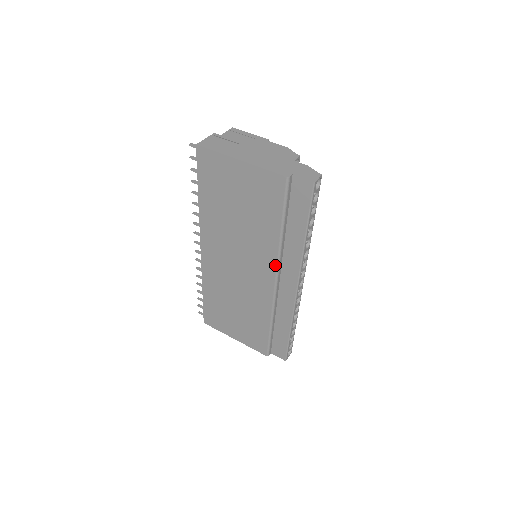
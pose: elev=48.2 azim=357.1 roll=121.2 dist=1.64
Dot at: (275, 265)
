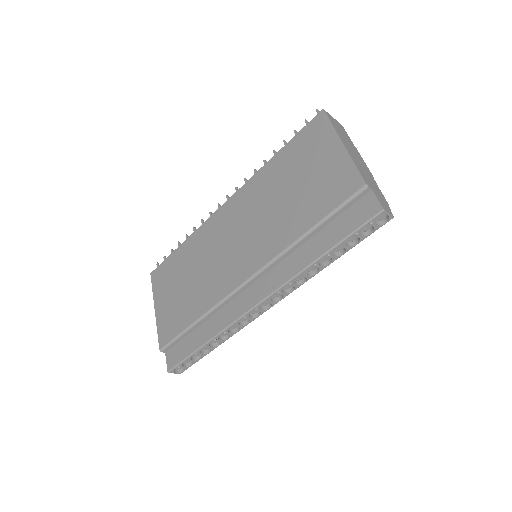
Dot at: (266, 262)
